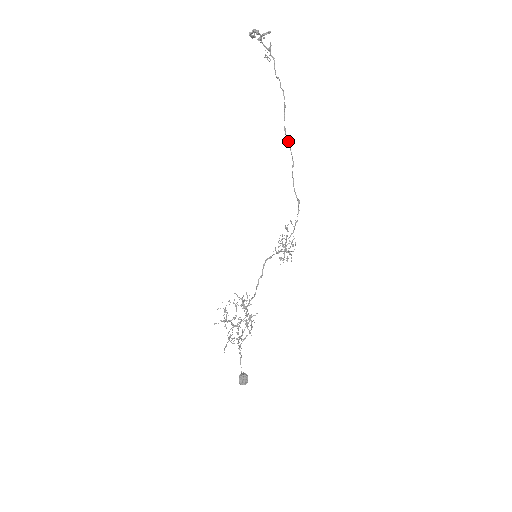
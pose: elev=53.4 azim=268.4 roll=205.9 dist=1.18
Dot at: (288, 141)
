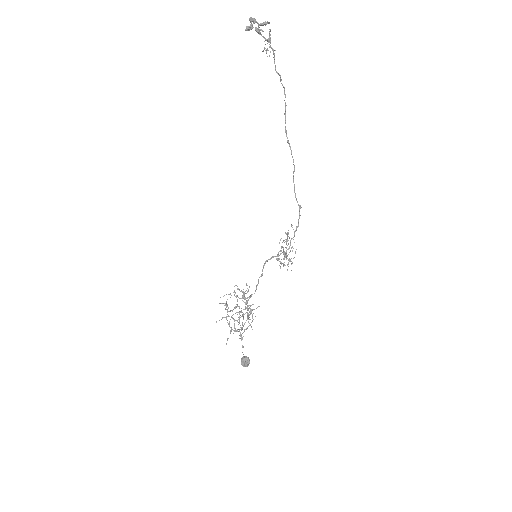
Dot at: (289, 144)
